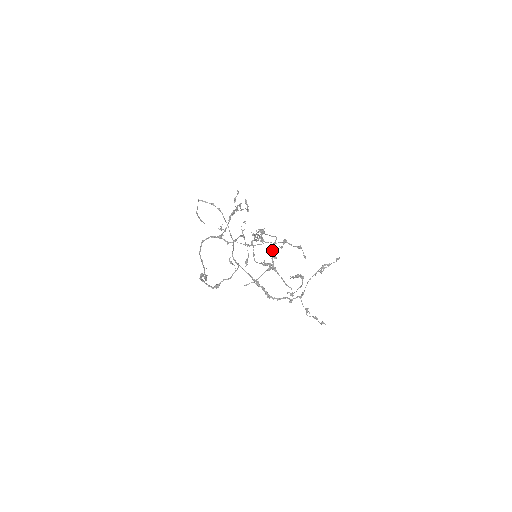
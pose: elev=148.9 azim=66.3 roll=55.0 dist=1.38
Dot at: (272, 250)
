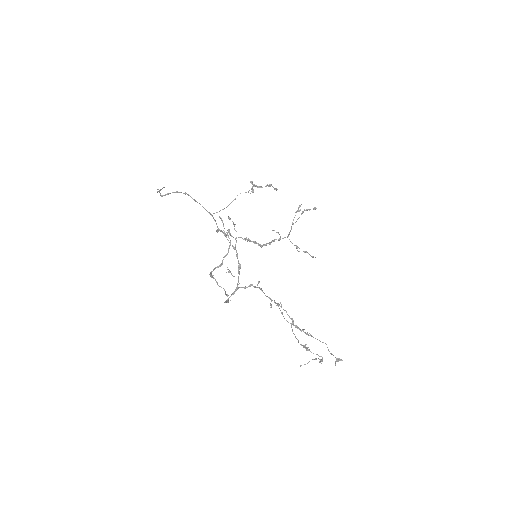
Dot at: (320, 362)
